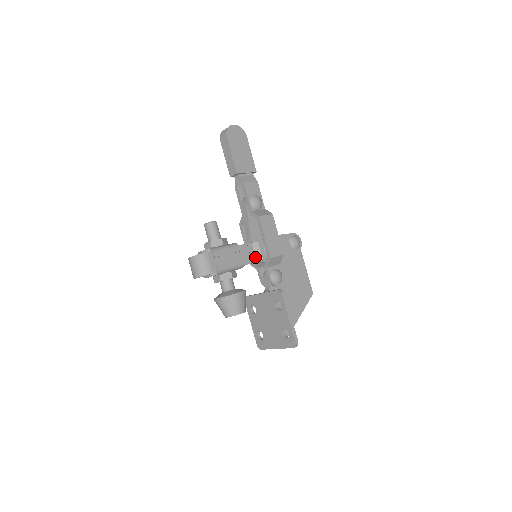
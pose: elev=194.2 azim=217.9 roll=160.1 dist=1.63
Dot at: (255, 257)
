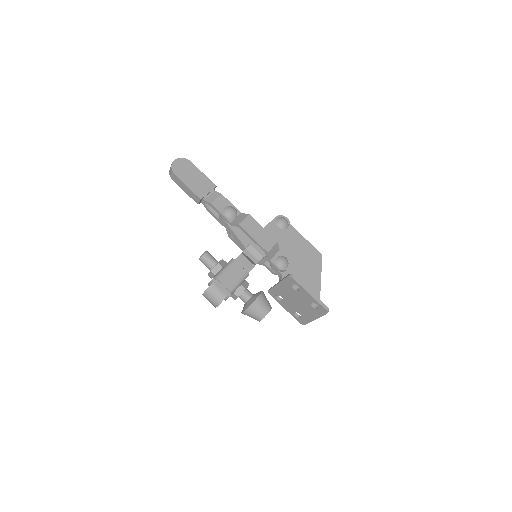
Dot at: (255, 258)
